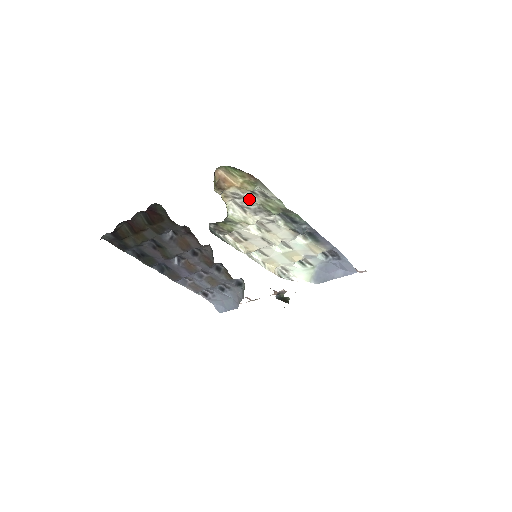
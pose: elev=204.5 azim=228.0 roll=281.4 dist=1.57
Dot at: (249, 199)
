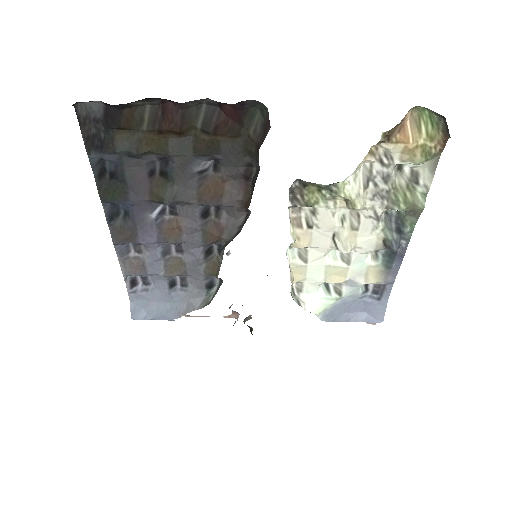
Dot at: (391, 173)
